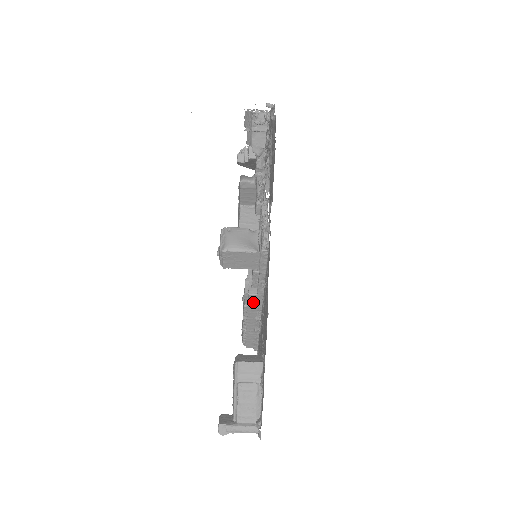
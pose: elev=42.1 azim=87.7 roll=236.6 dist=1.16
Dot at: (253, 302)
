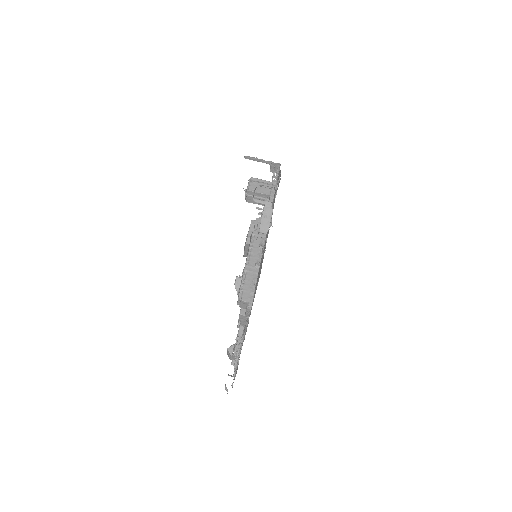
Dot at: occluded
